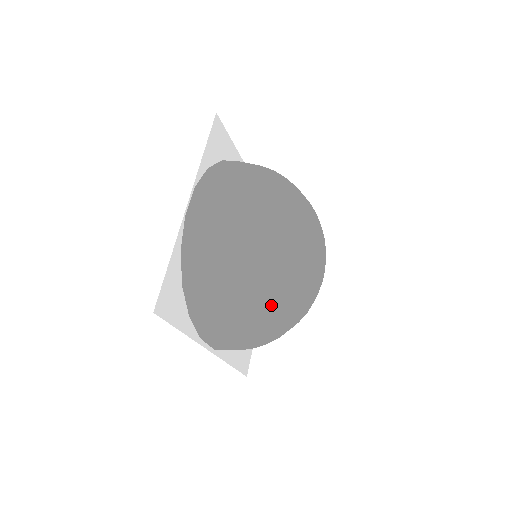
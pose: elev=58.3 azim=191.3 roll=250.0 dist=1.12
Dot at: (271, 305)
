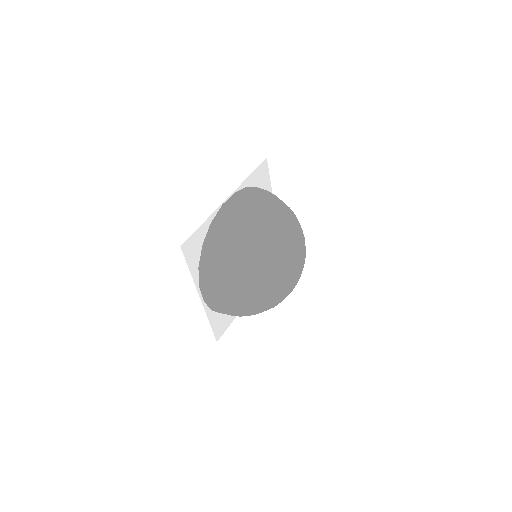
Dot at: (252, 279)
